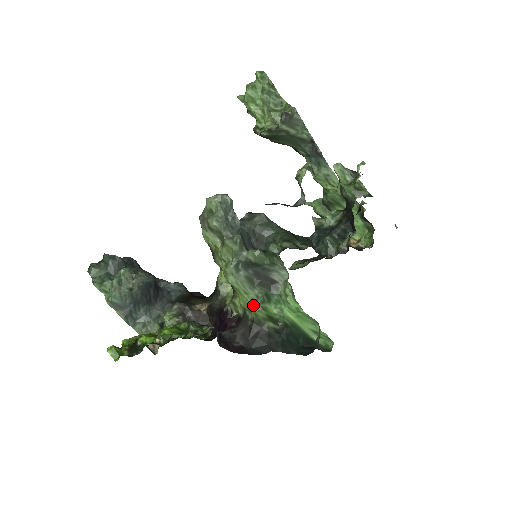
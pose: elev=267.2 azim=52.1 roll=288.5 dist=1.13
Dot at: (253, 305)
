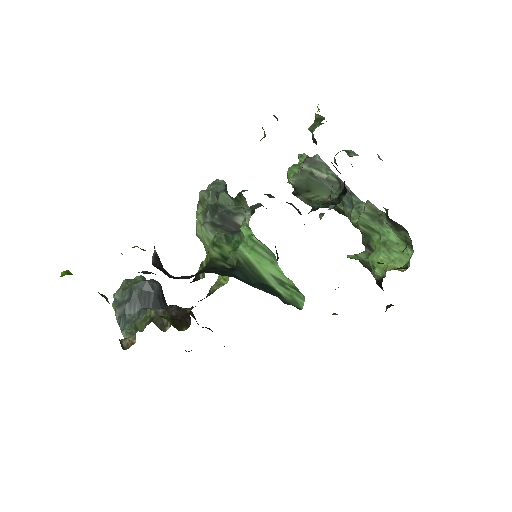
Dot at: (209, 246)
